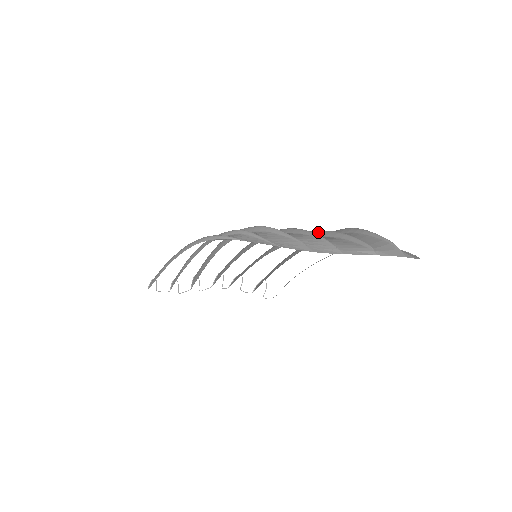
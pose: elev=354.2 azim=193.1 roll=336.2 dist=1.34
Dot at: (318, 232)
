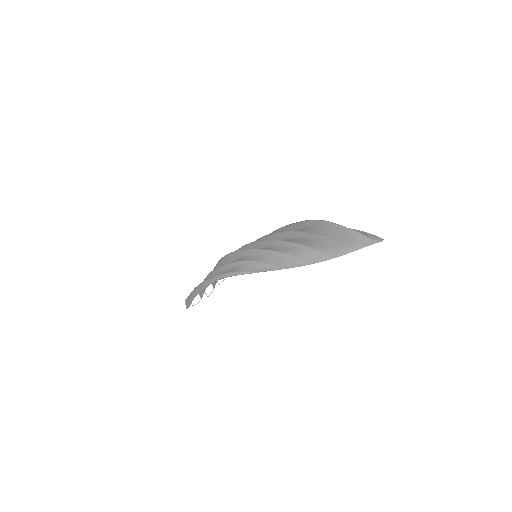
Dot at: (300, 234)
